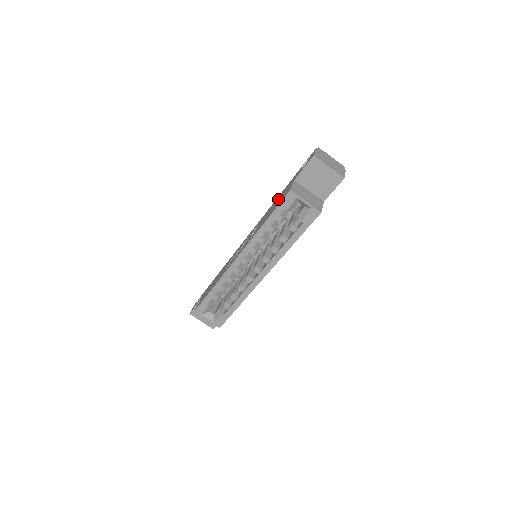
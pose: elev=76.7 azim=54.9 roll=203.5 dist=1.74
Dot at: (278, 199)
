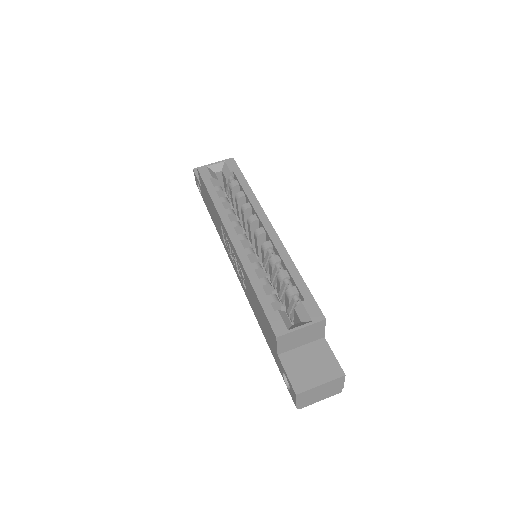
Dot at: occluded
